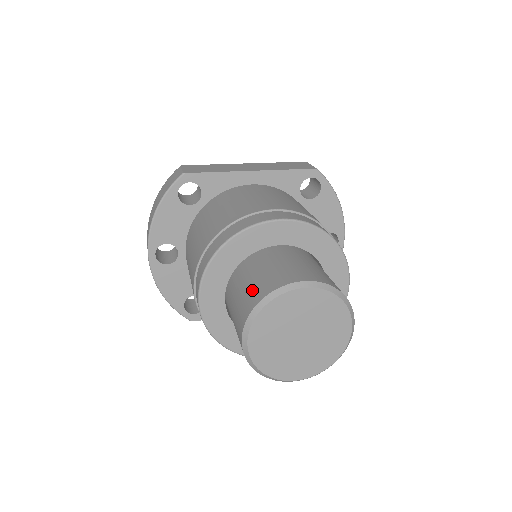
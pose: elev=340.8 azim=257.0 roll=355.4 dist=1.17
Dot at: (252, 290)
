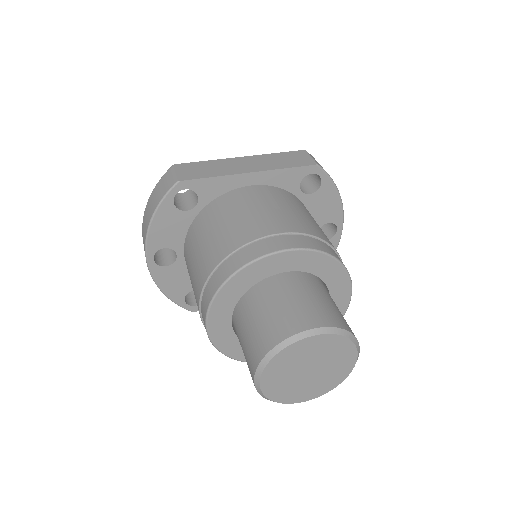
Dot at: (262, 332)
